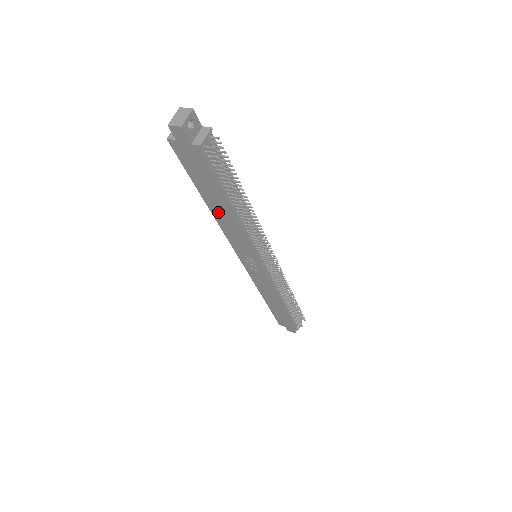
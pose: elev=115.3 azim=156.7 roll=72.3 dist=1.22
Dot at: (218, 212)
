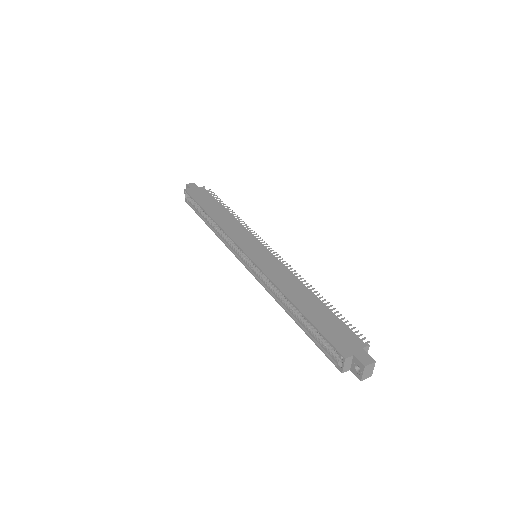
Dot at: occluded
